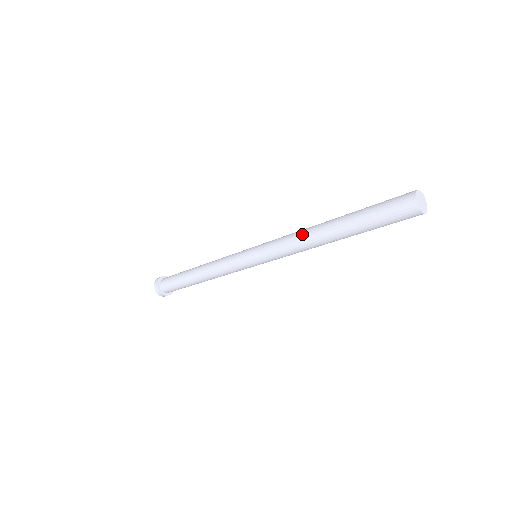
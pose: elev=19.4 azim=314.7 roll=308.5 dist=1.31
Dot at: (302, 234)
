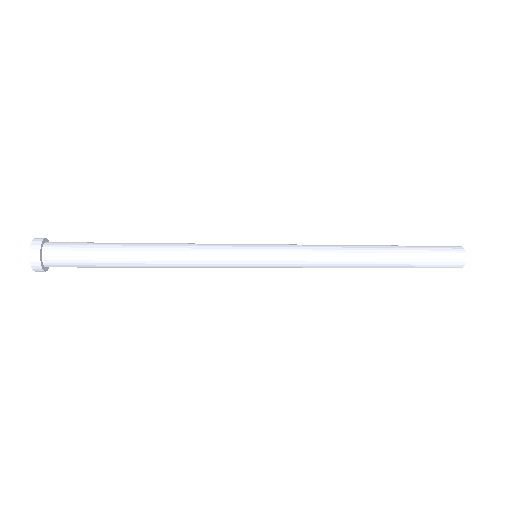
Dot at: (342, 259)
